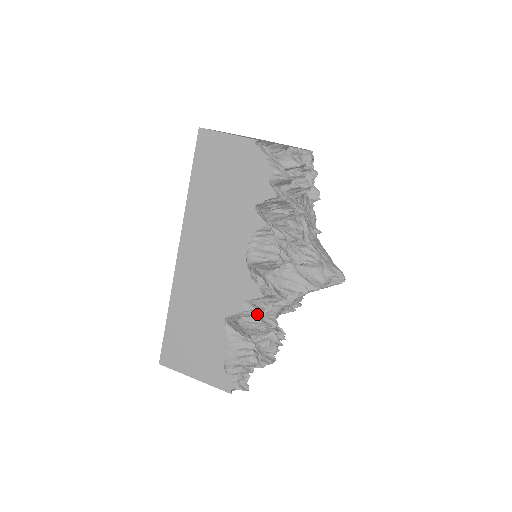
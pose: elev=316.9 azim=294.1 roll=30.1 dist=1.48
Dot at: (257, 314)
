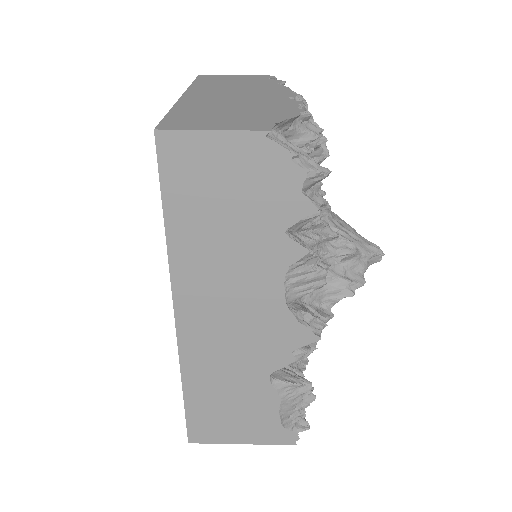
Dot at: occluded
